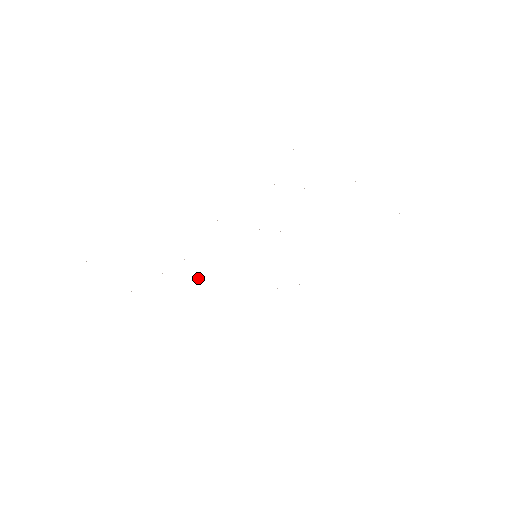
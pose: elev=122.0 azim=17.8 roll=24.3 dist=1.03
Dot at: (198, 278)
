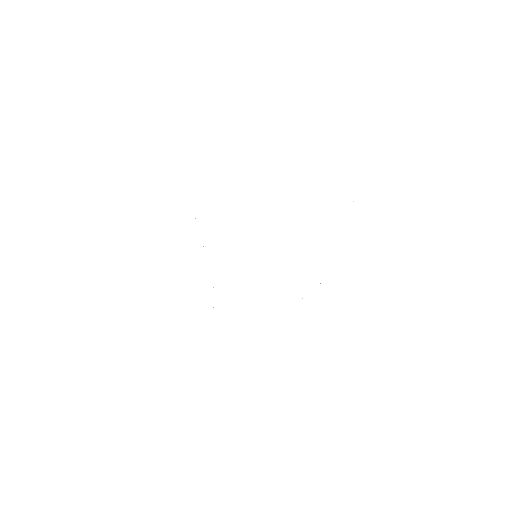
Dot at: occluded
